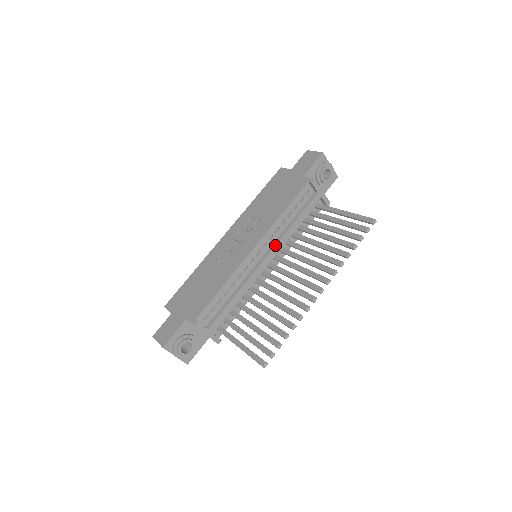
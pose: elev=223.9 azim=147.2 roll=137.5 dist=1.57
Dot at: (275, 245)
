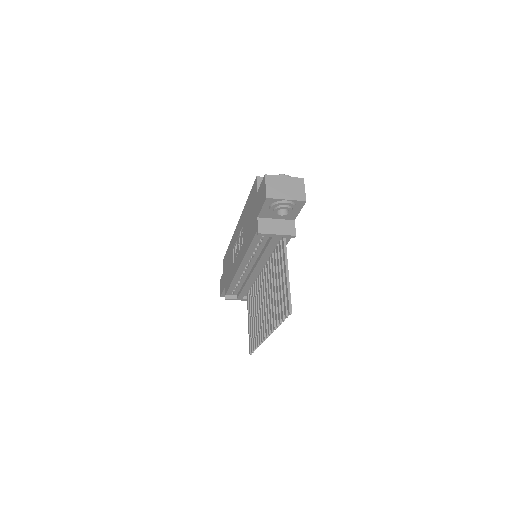
Dot at: (255, 266)
